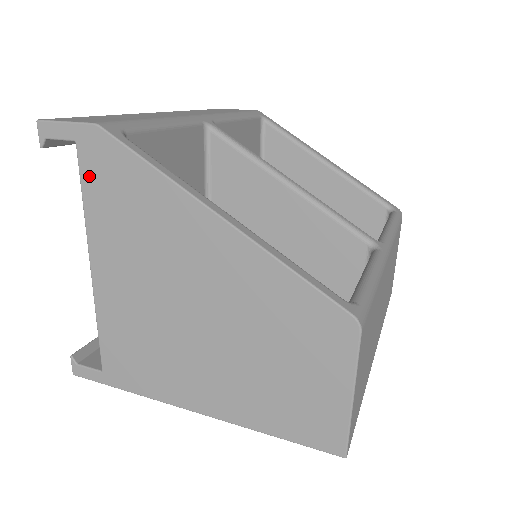
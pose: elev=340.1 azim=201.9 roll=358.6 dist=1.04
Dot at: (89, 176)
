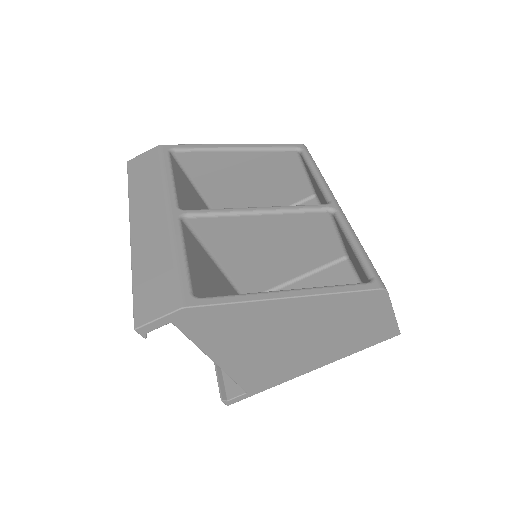
Dot at: (191, 330)
